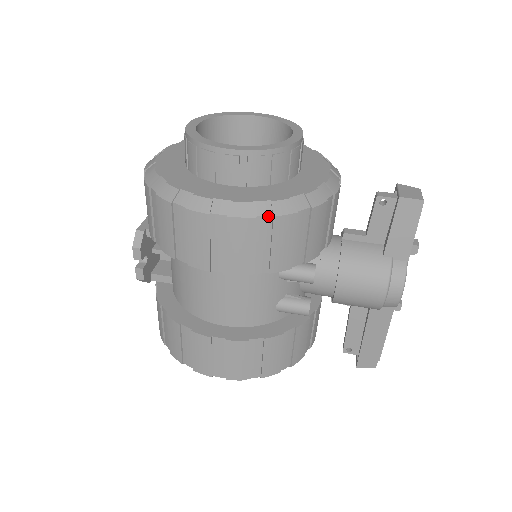
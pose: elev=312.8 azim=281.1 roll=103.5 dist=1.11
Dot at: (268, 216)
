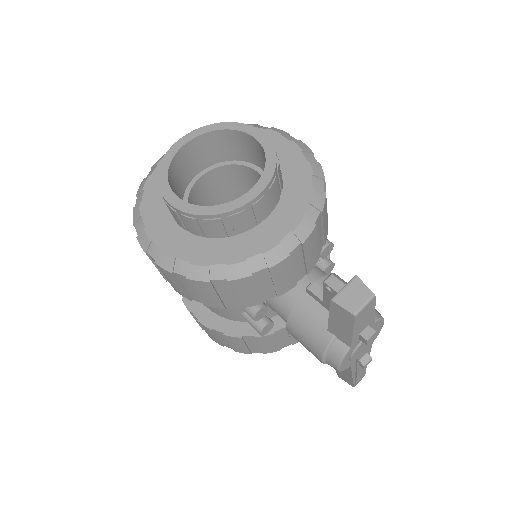
Dot at: (184, 276)
